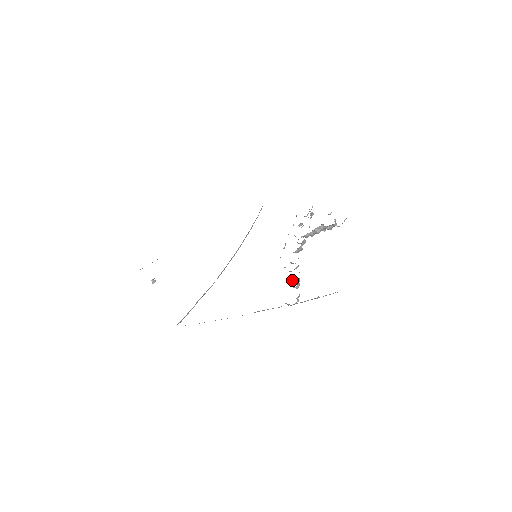
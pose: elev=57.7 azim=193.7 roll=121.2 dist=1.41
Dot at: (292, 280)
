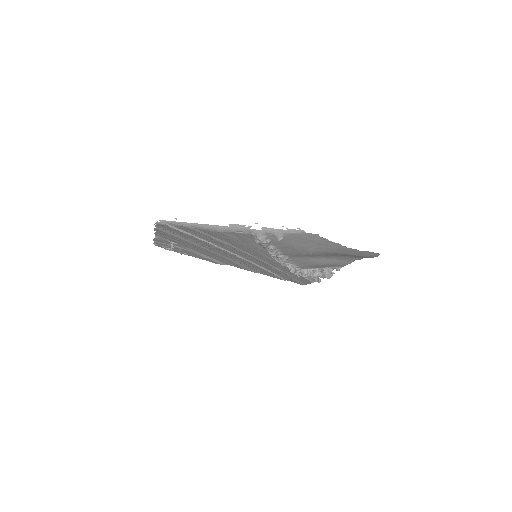
Dot at: (272, 256)
